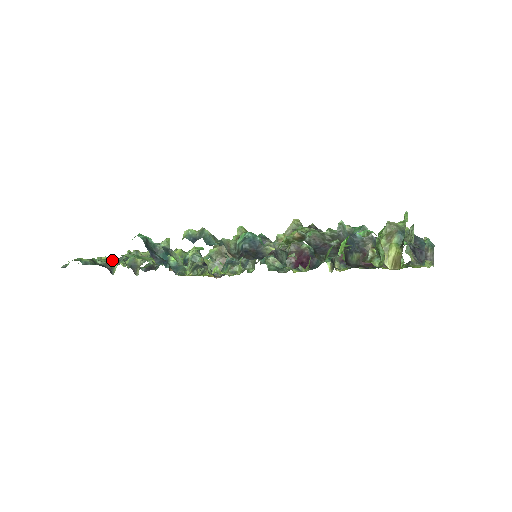
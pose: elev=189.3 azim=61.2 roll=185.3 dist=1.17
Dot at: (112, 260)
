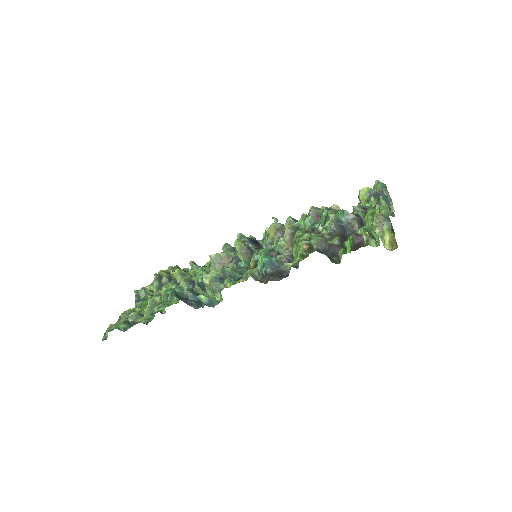
Dot at: (147, 317)
